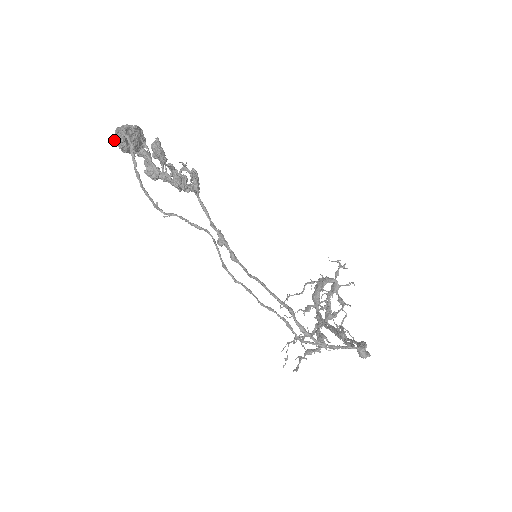
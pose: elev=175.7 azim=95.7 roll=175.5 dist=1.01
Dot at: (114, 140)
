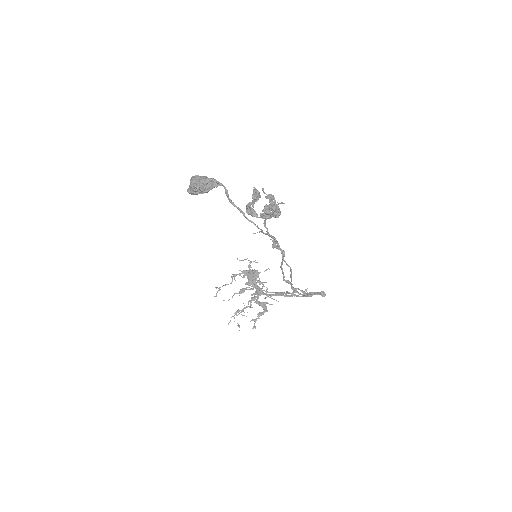
Dot at: (195, 185)
